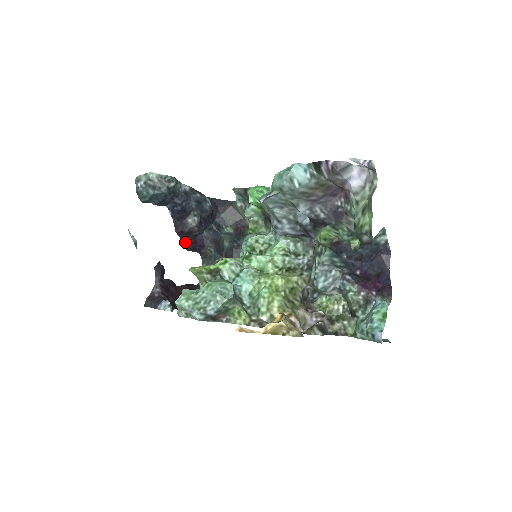
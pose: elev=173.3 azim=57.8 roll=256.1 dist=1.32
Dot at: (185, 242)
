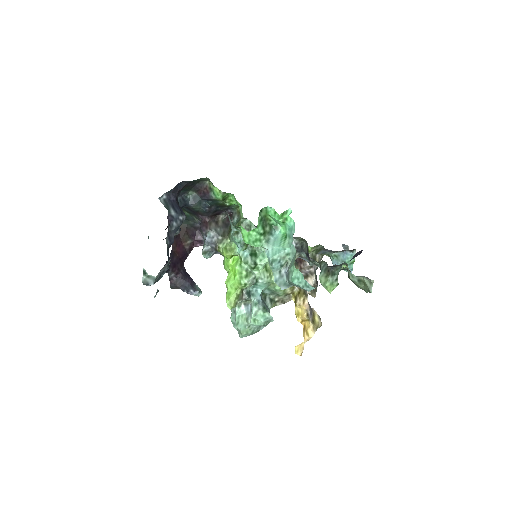
Dot at: occluded
